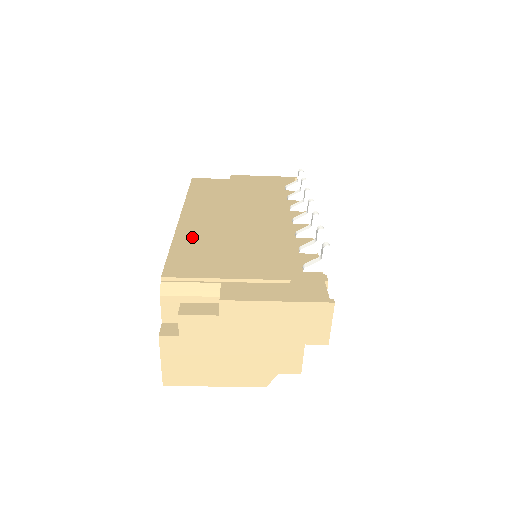
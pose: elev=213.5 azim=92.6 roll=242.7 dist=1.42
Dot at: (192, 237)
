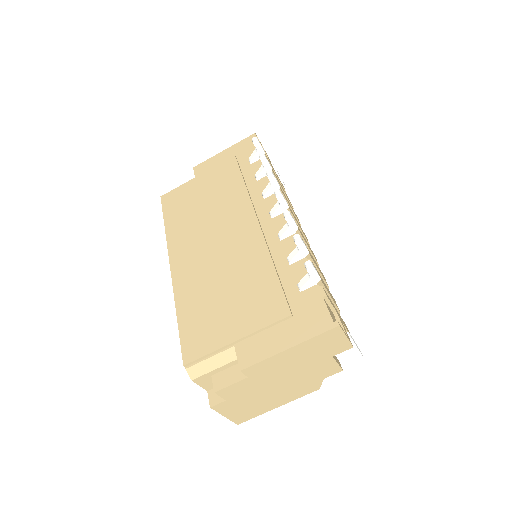
Dot at: (190, 294)
